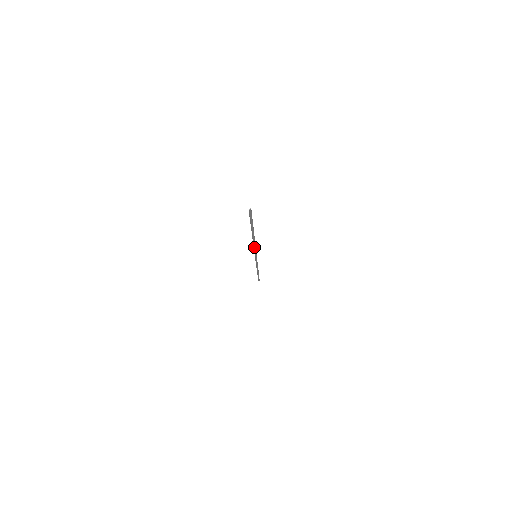
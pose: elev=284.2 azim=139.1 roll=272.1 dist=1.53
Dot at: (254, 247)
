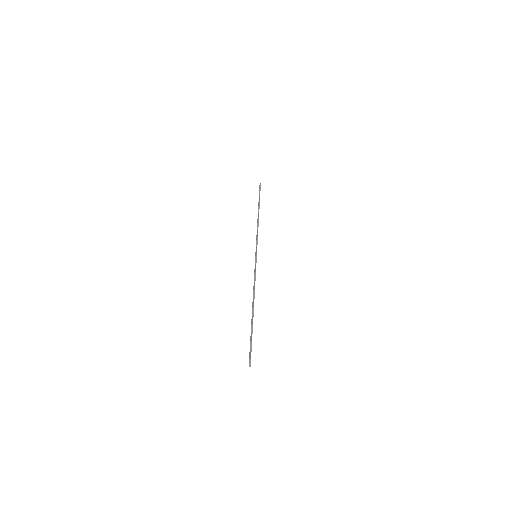
Dot at: (254, 280)
